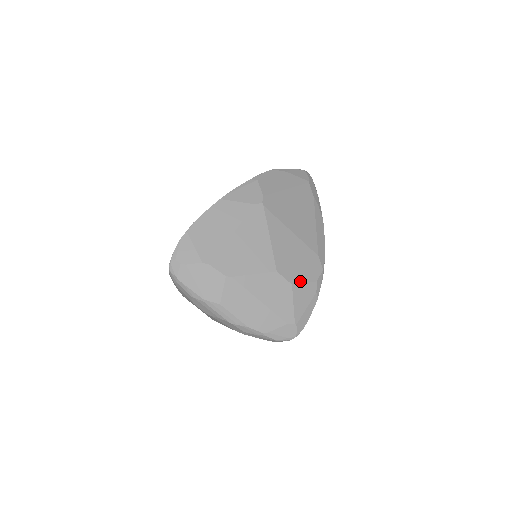
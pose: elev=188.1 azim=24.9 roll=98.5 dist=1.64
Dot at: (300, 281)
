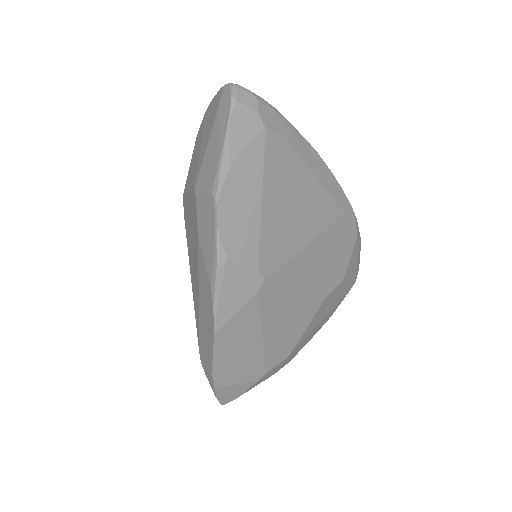
Dot at: (346, 265)
